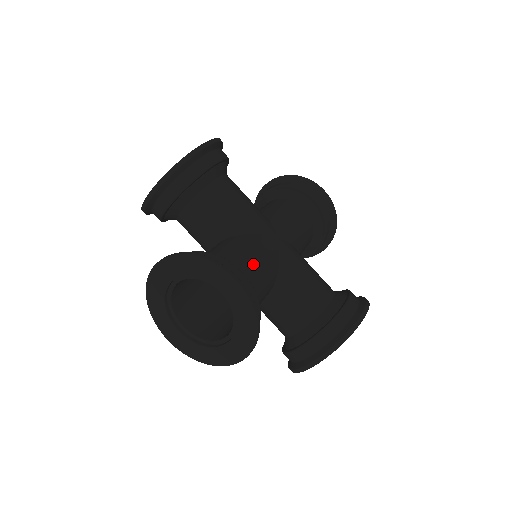
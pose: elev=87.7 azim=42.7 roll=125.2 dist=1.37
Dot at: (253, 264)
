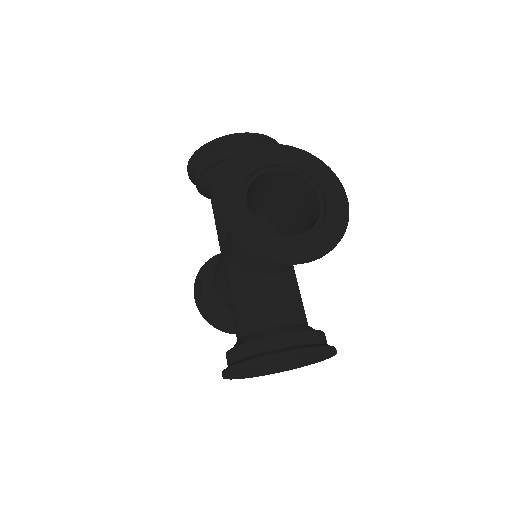
Dot at: occluded
